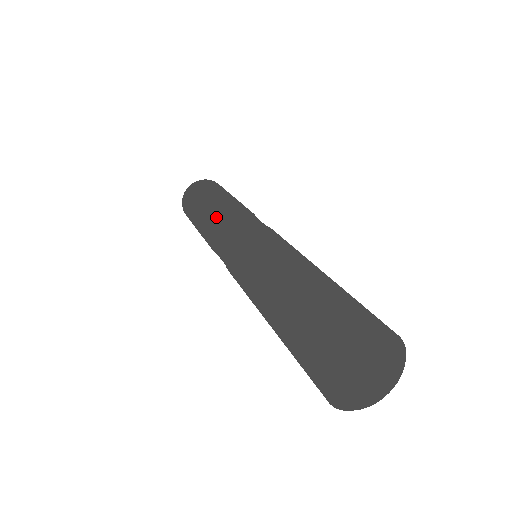
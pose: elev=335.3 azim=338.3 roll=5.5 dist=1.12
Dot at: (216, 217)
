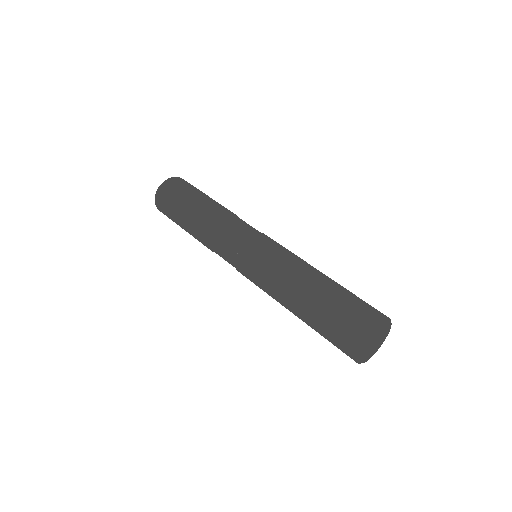
Dot at: (223, 217)
